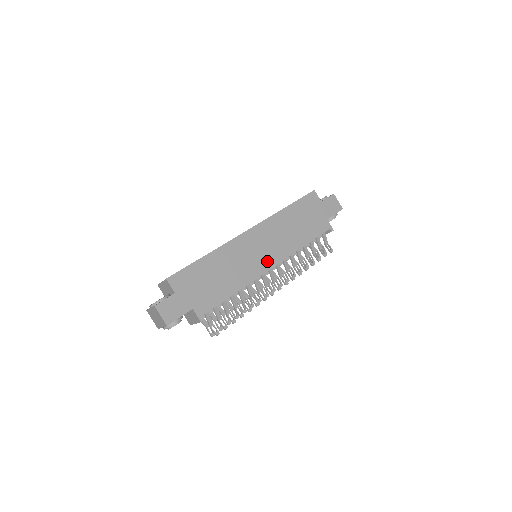
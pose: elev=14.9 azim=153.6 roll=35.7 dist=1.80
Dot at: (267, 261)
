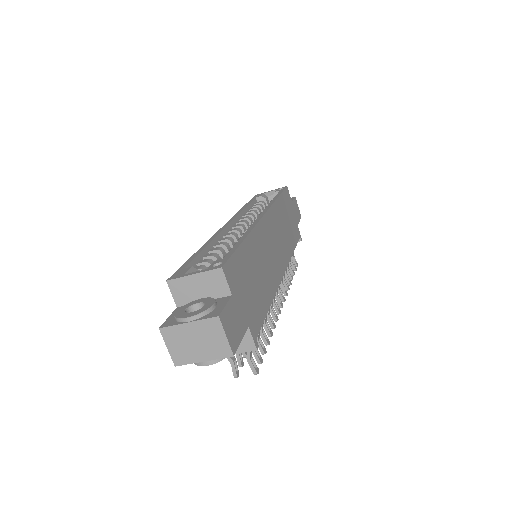
Dot at: (280, 264)
